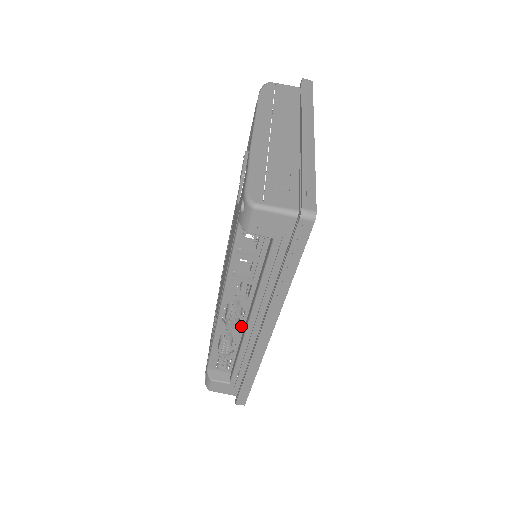
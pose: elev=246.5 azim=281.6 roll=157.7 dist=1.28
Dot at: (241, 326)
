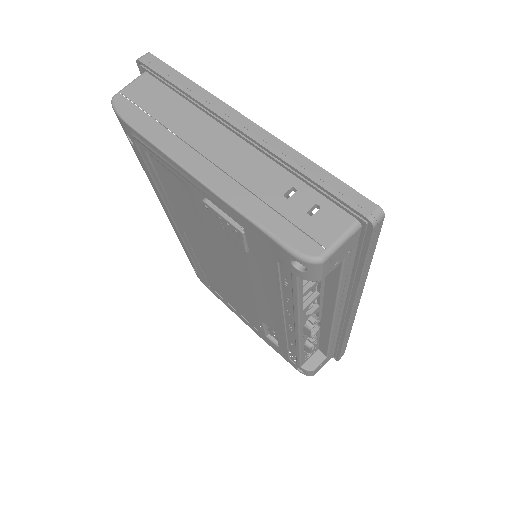
Dot at: occluded
